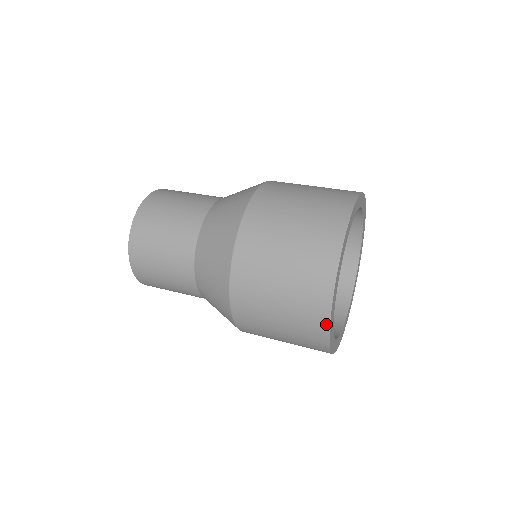
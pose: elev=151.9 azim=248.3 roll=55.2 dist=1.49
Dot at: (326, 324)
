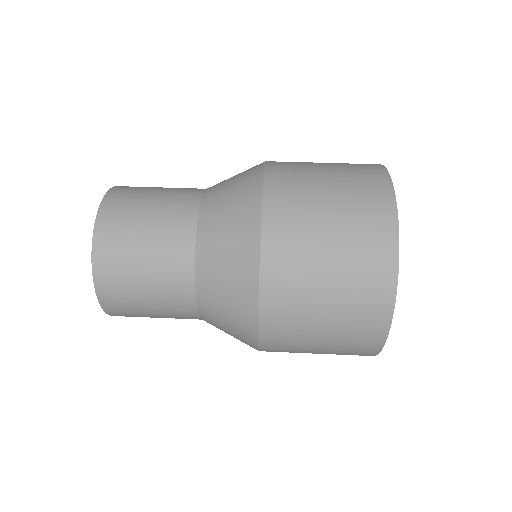
Dot at: occluded
